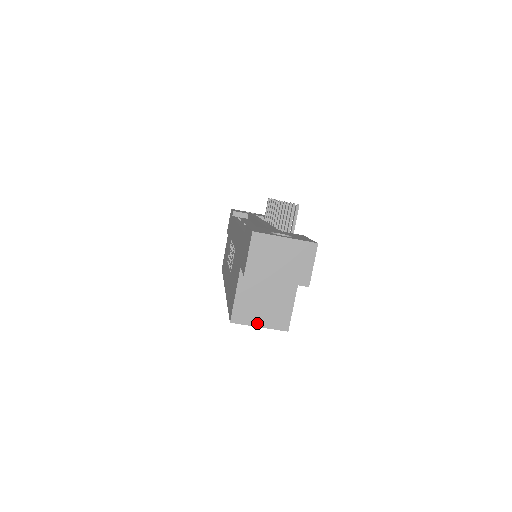
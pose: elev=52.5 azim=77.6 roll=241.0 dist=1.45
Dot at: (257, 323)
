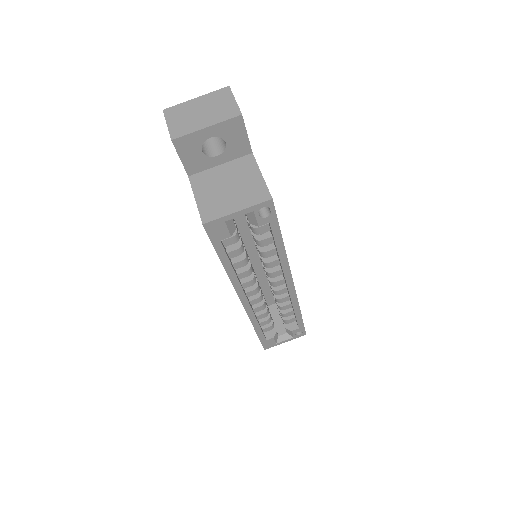
Dot at: (233, 209)
